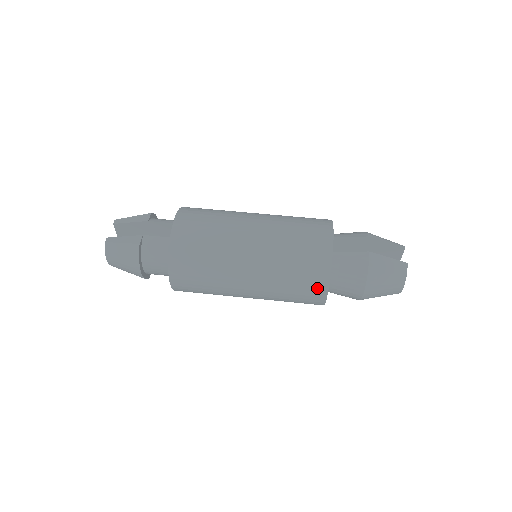
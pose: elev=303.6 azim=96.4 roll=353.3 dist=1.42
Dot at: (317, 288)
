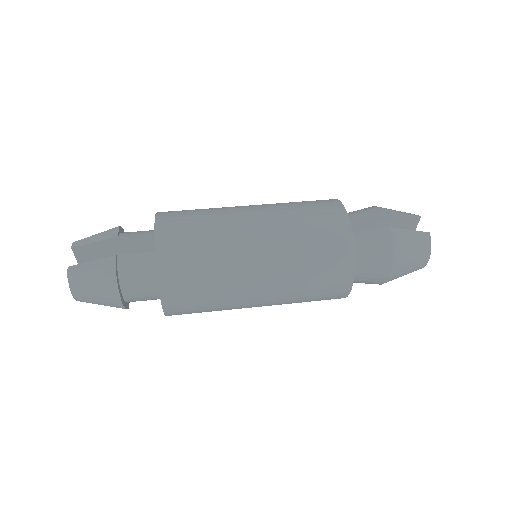
Dot at: (341, 279)
